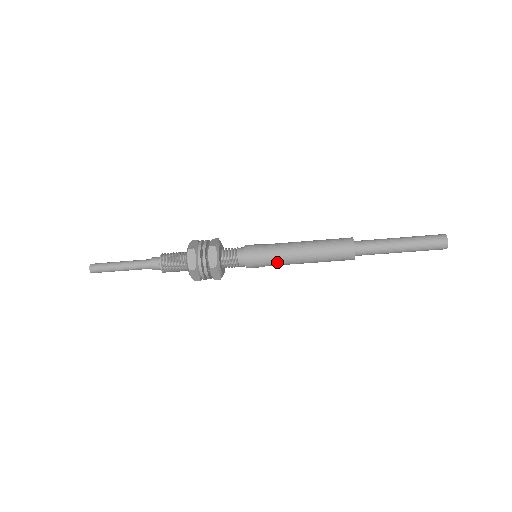
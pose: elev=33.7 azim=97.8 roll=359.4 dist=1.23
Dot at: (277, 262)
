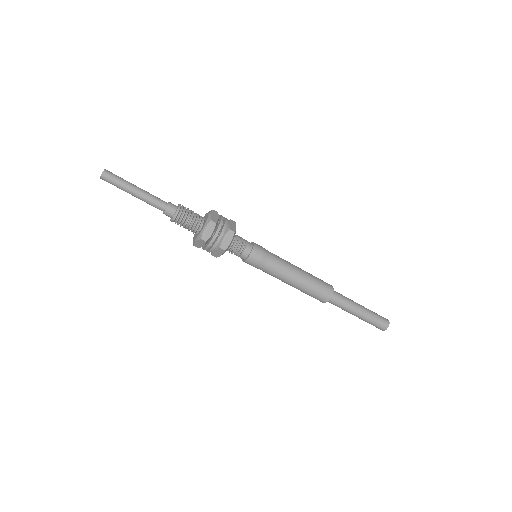
Dot at: (276, 265)
